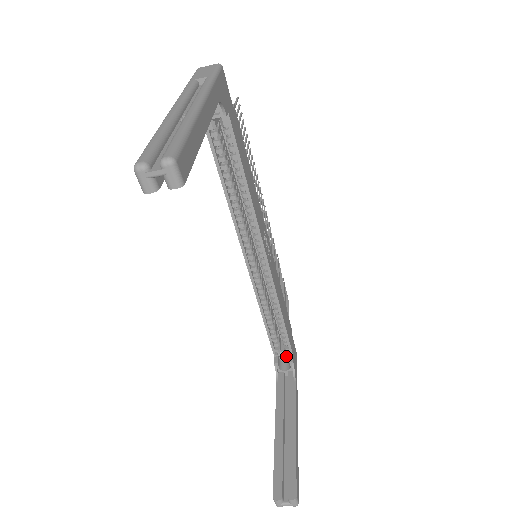
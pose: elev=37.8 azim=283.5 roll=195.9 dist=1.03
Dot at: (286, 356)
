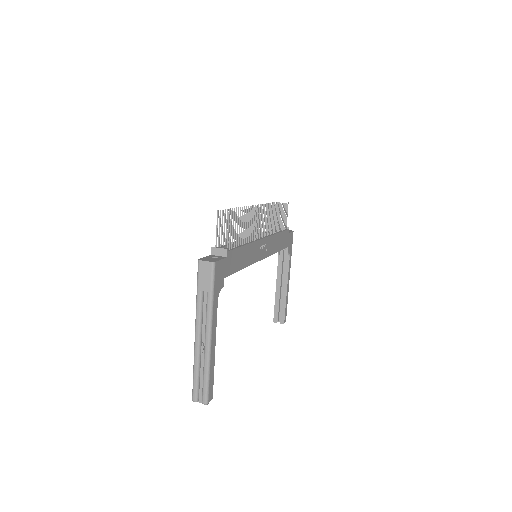
Dot at: occluded
